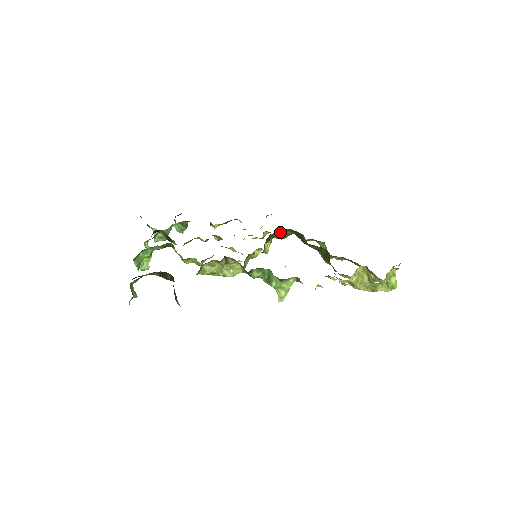
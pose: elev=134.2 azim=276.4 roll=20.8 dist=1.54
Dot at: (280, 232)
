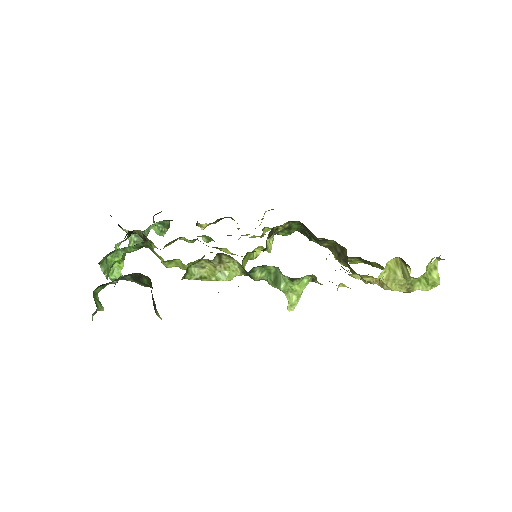
Dot at: (285, 225)
